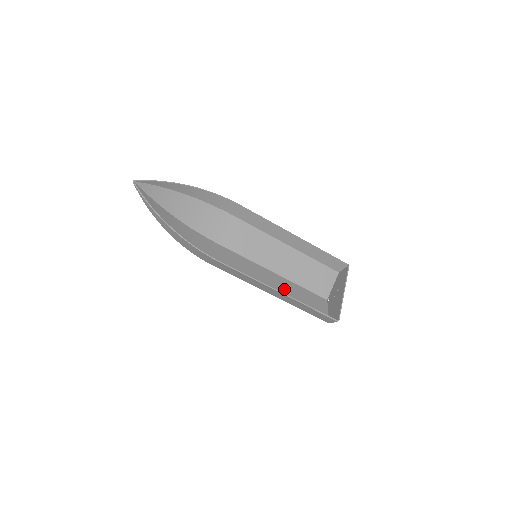
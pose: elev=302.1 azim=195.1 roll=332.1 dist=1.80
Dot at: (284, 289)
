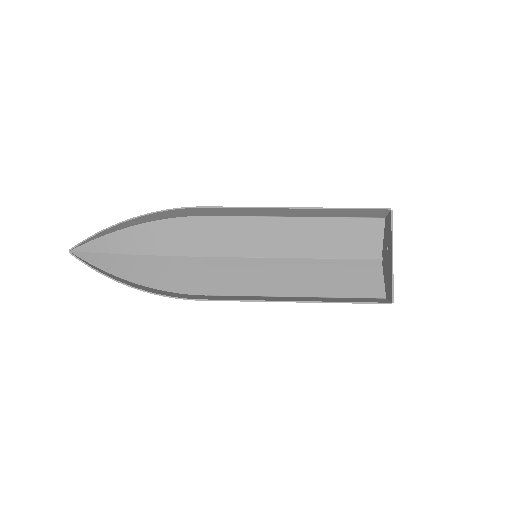
Dot at: (310, 278)
